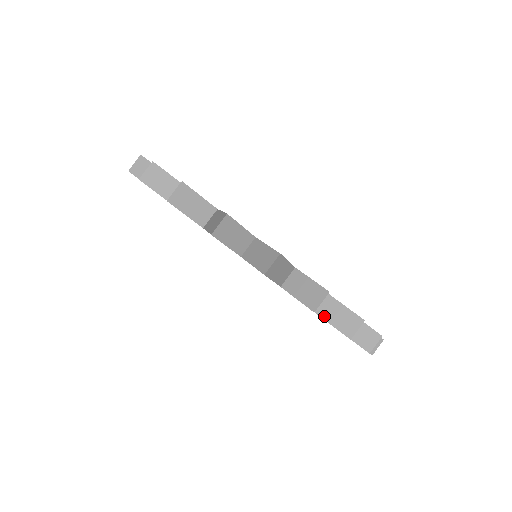
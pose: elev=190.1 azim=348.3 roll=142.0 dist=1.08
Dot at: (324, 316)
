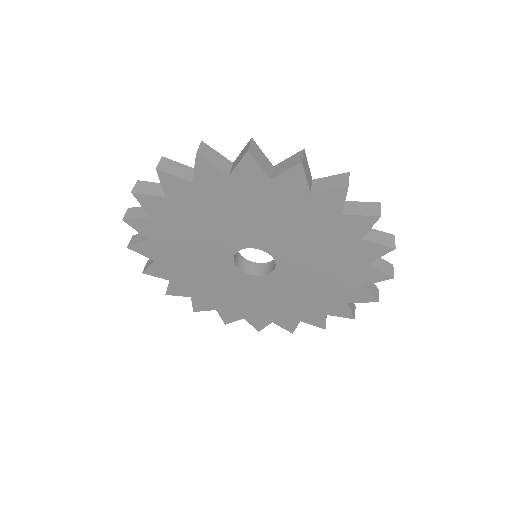
Dot at: (351, 213)
